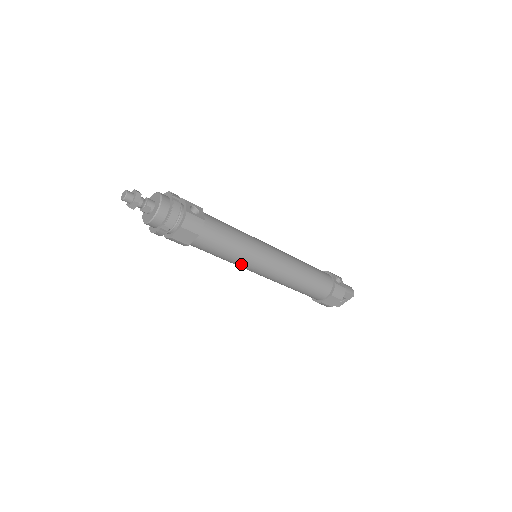
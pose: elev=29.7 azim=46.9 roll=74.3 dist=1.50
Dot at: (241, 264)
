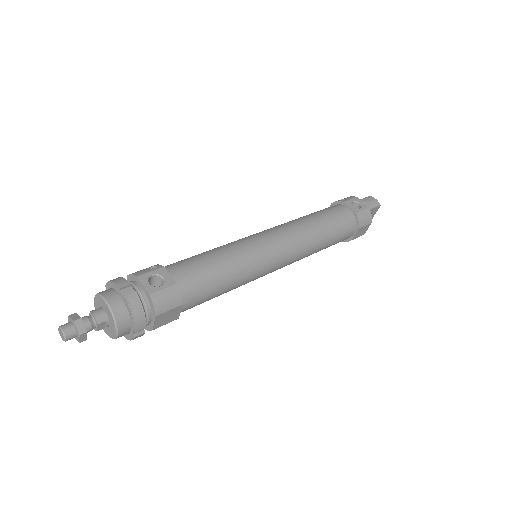
Dot at: (247, 282)
